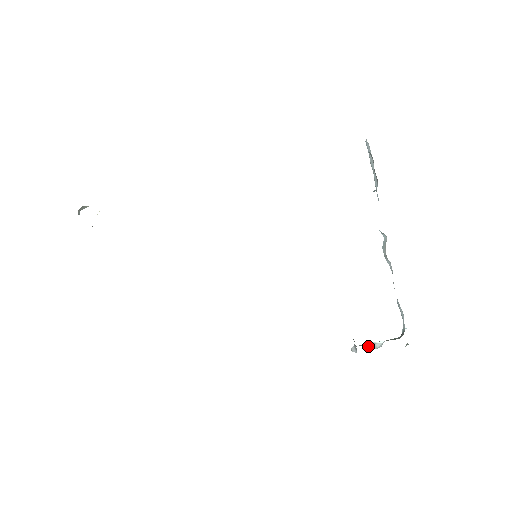
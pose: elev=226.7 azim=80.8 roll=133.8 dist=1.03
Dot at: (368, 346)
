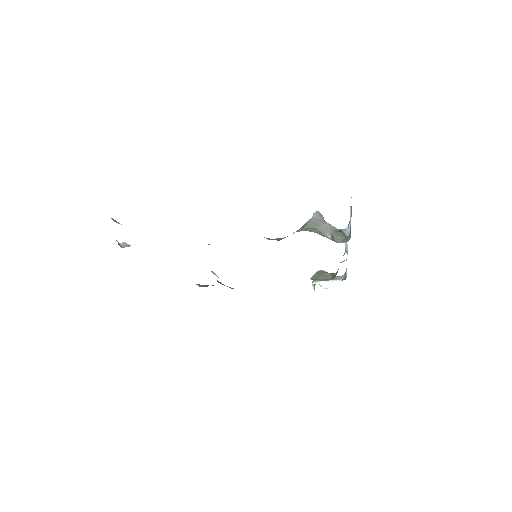
Dot at: (322, 285)
